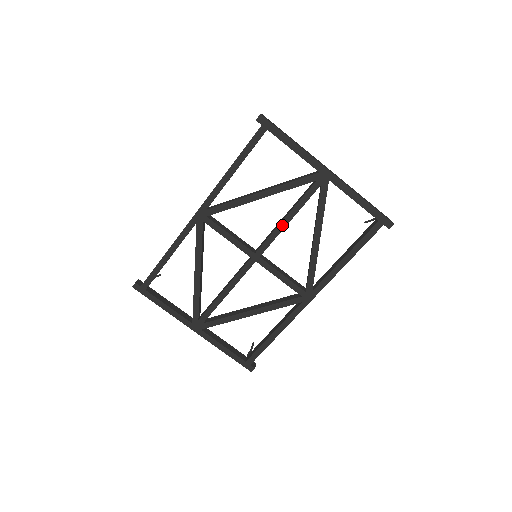
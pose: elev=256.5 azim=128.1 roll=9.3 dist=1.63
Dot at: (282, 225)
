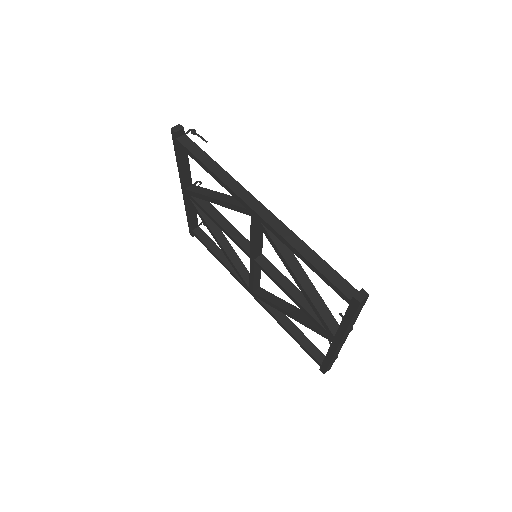
Dot at: (284, 290)
